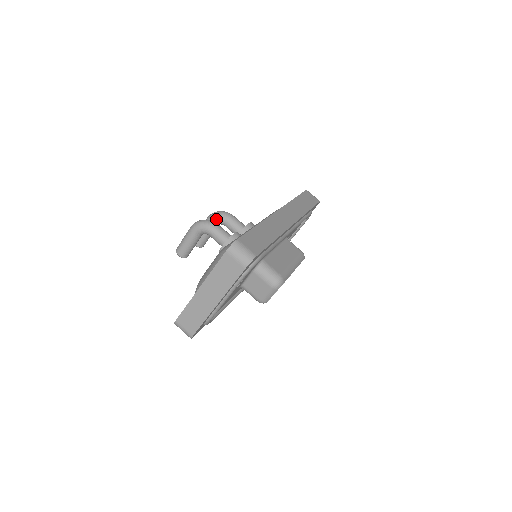
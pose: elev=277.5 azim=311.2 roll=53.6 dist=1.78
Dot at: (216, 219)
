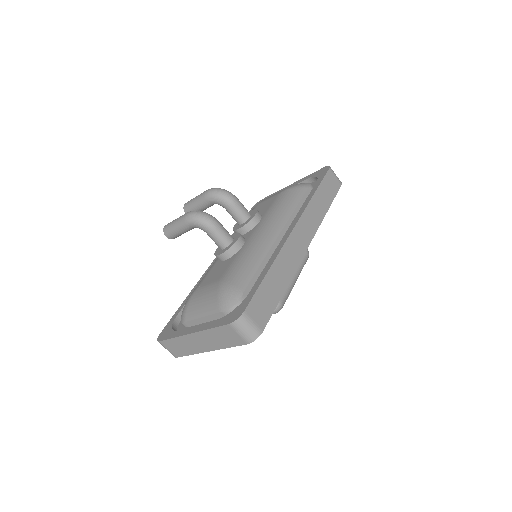
Dot at: (216, 201)
